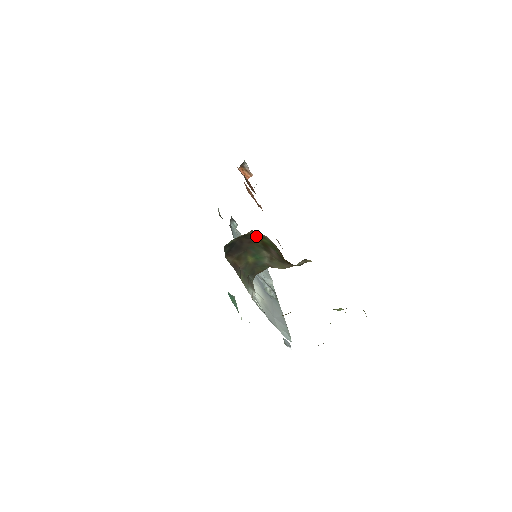
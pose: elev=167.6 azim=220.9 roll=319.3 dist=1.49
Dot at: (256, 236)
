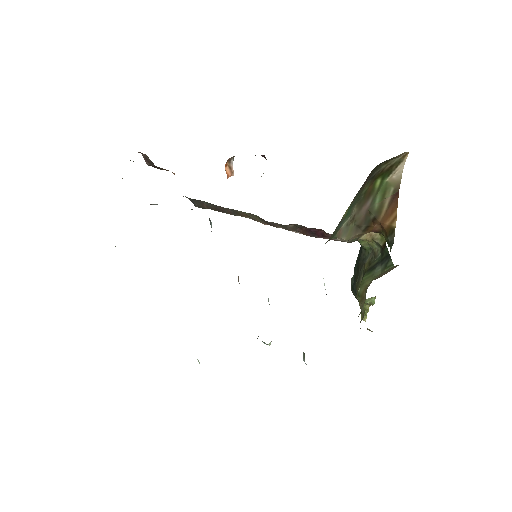
Dot at: (380, 173)
